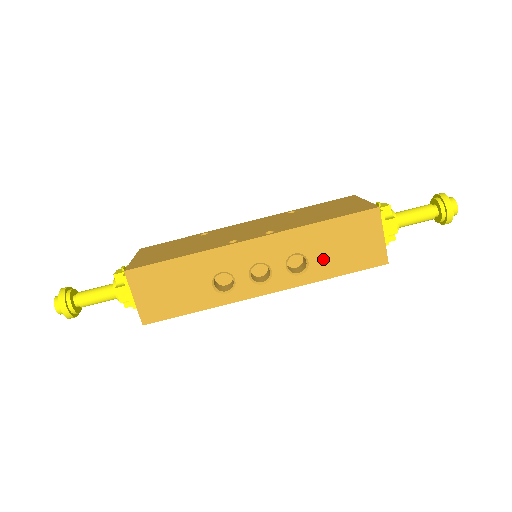
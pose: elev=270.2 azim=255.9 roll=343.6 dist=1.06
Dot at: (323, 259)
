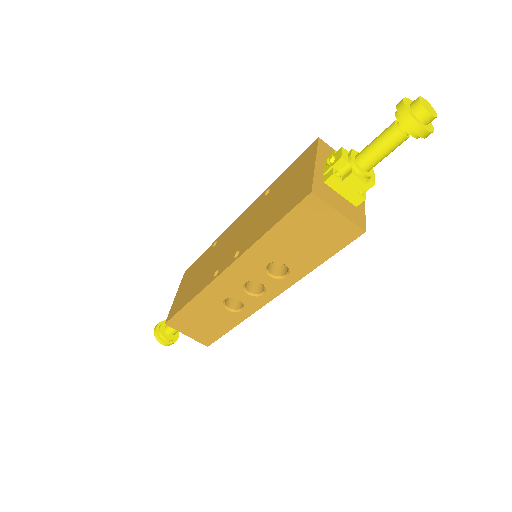
Dot at: (296, 257)
